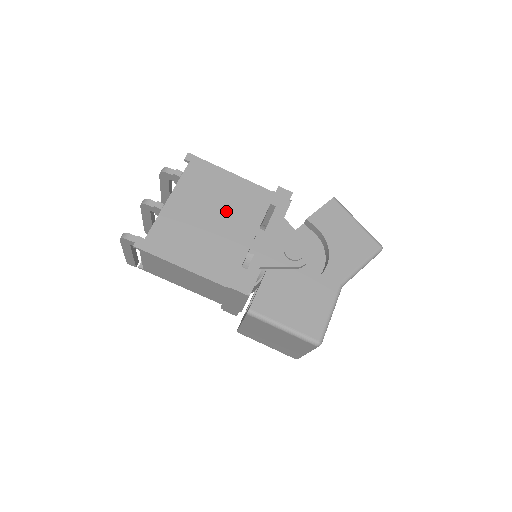
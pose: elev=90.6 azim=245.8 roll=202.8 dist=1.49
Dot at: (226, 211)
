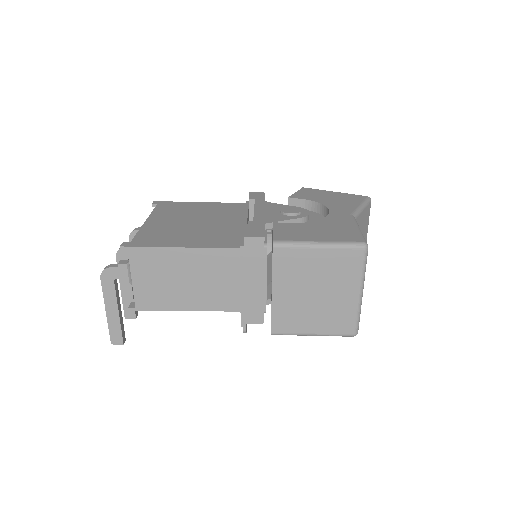
Dot at: (209, 217)
